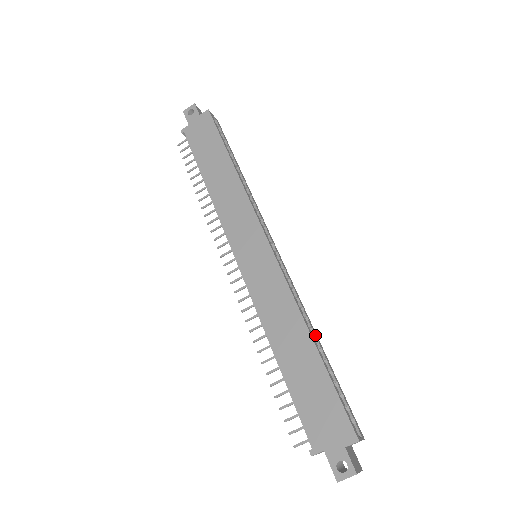
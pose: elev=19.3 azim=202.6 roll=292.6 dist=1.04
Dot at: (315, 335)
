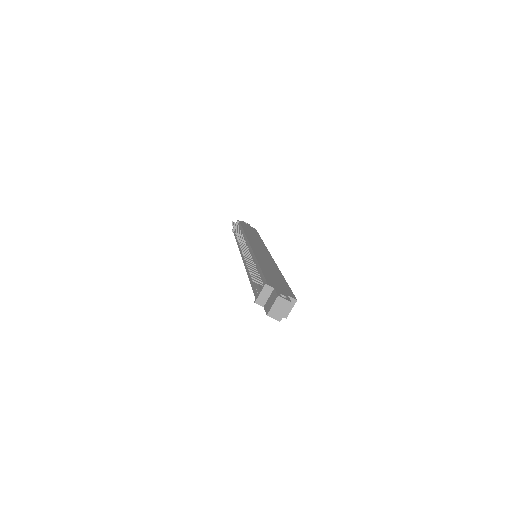
Dot at: occluded
